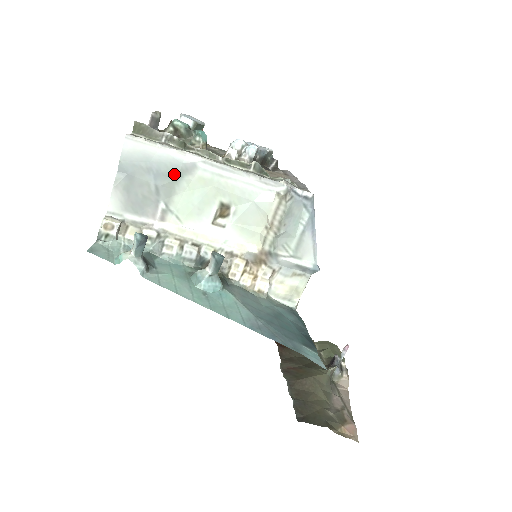
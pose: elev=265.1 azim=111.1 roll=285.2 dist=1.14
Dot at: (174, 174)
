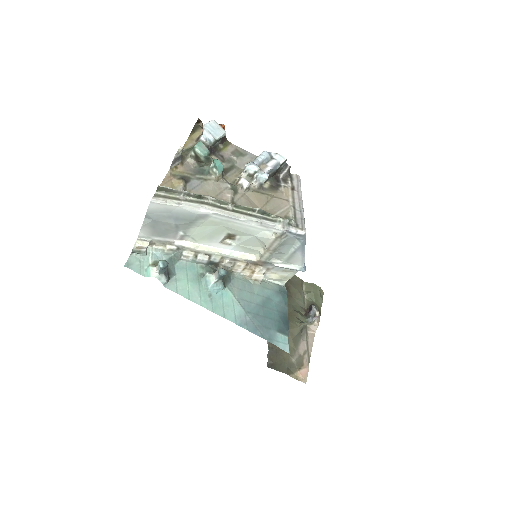
Dot at: (190, 219)
